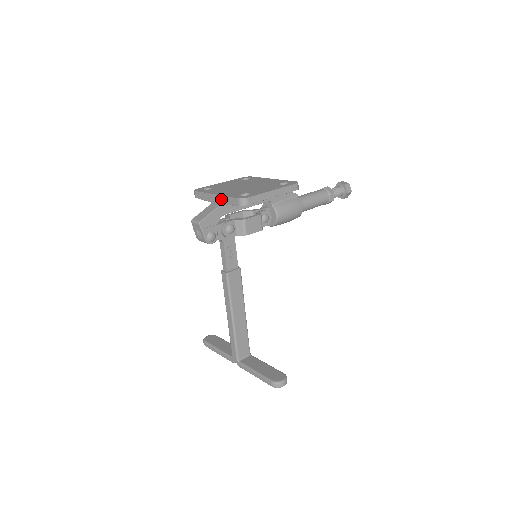
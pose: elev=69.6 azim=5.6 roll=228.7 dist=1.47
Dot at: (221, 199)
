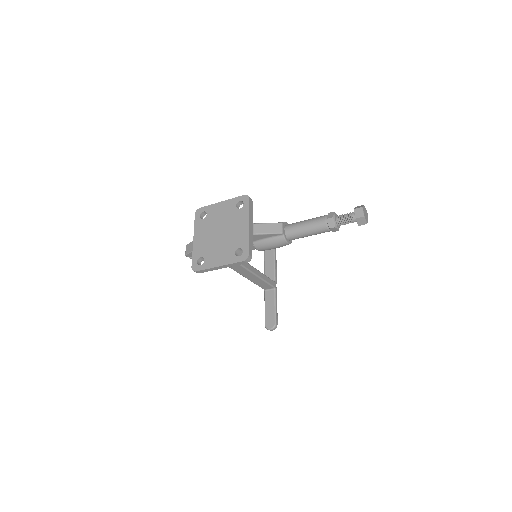
Dot at: (194, 248)
